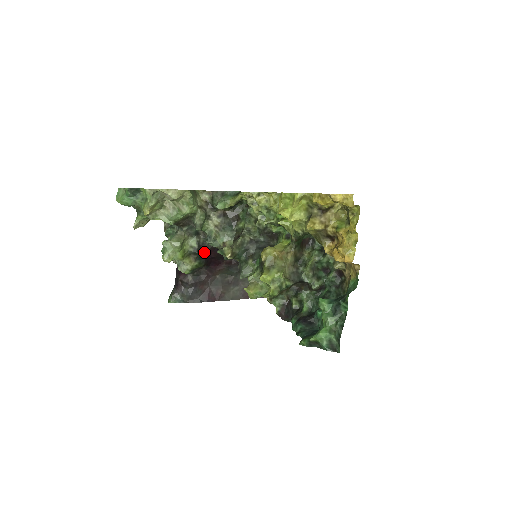
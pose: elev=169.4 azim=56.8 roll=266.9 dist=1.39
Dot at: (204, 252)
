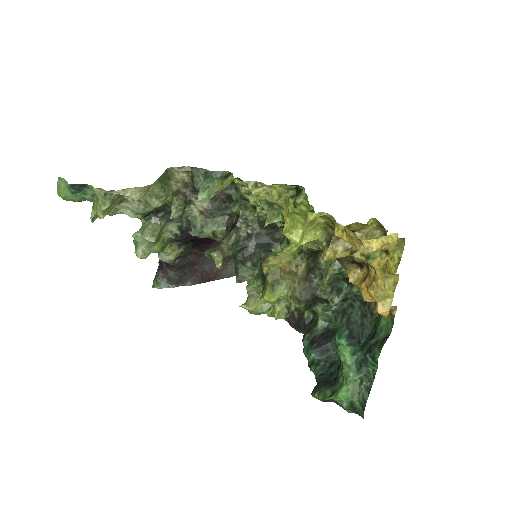
Dot at: (189, 237)
